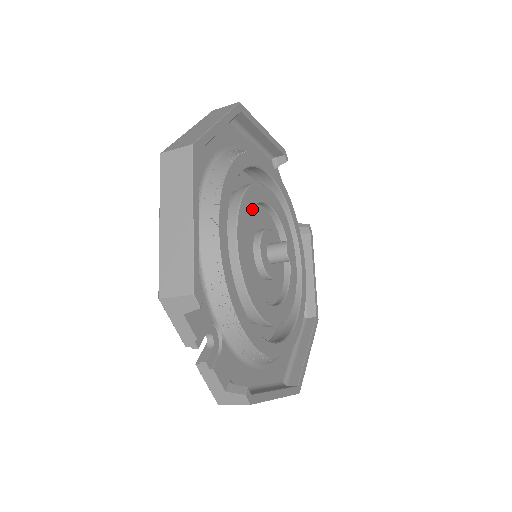
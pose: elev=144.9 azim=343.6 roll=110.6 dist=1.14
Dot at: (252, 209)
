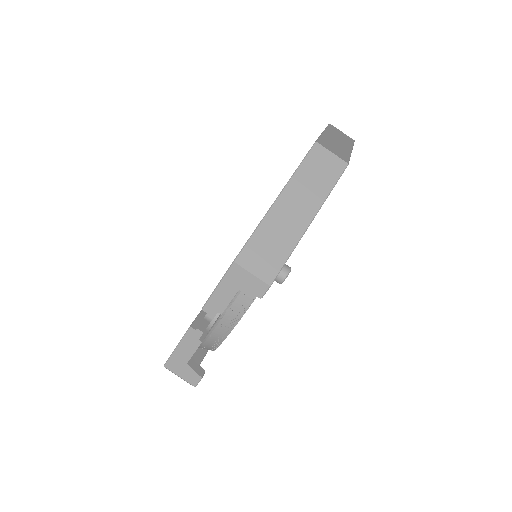
Dot at: occluded
